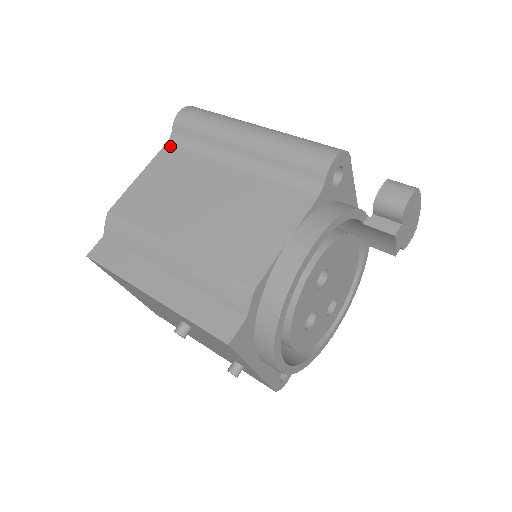
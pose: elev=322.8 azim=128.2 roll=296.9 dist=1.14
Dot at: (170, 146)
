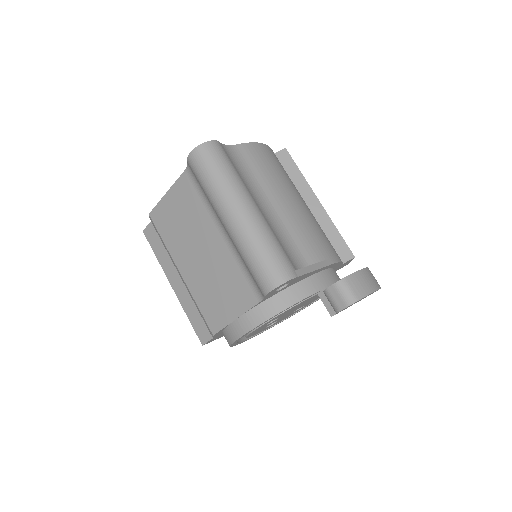
Dot at: (187, 176)
